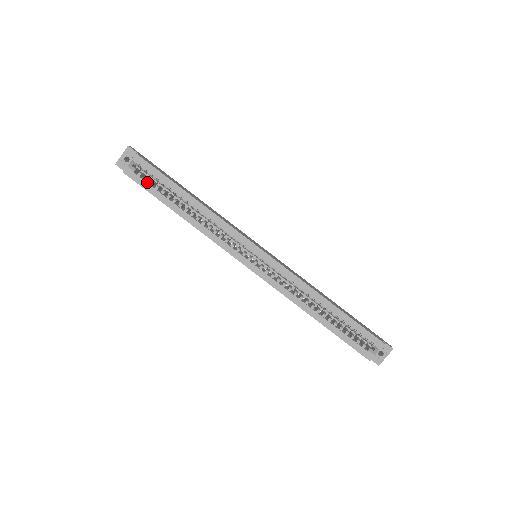
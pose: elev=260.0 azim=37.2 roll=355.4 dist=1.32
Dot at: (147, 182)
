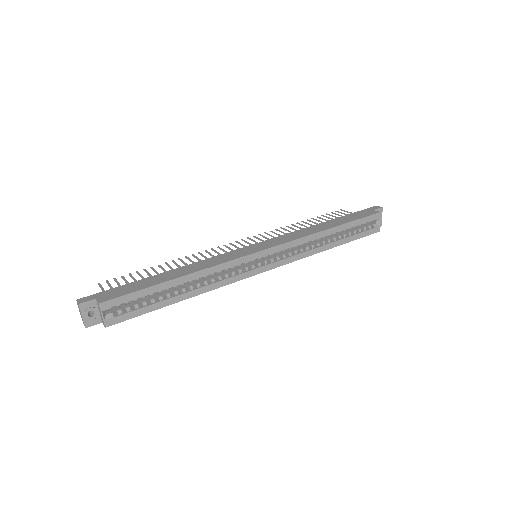
Dot at: (132, 310)
